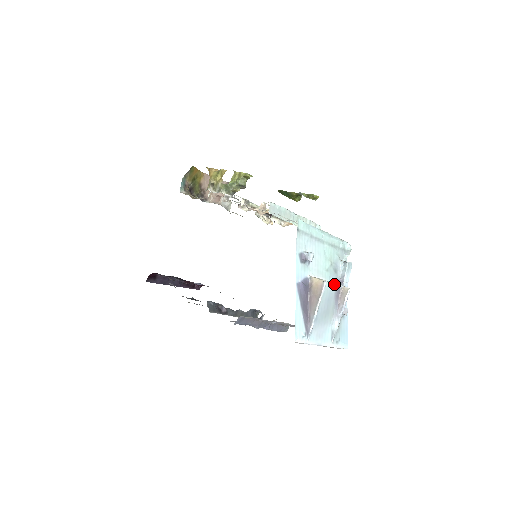
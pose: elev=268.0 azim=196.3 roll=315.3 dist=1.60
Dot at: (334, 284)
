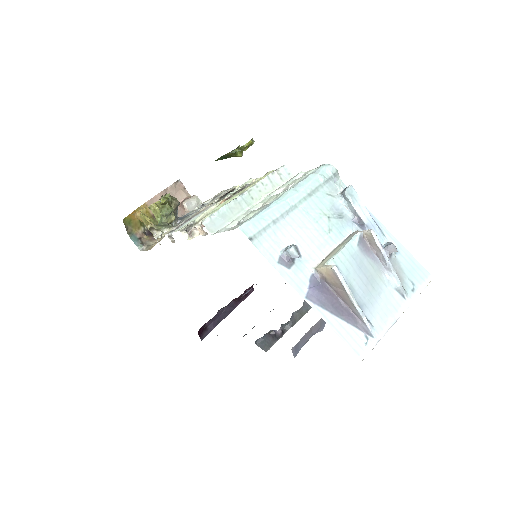
Dot at: (350, 243)
